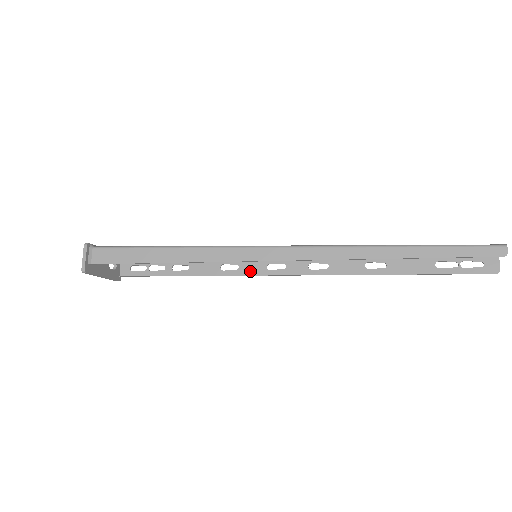
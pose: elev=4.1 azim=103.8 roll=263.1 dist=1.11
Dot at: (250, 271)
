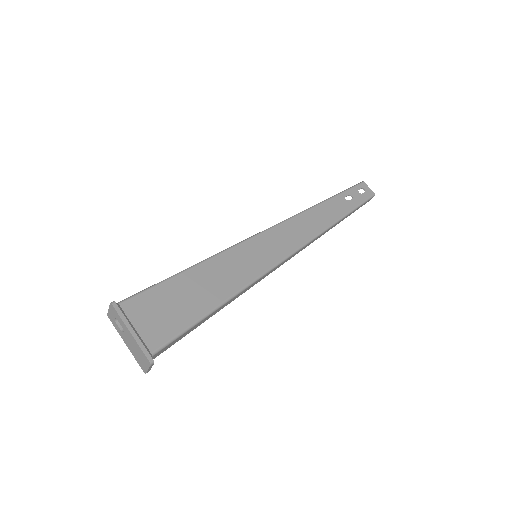
Dot at: occluded
